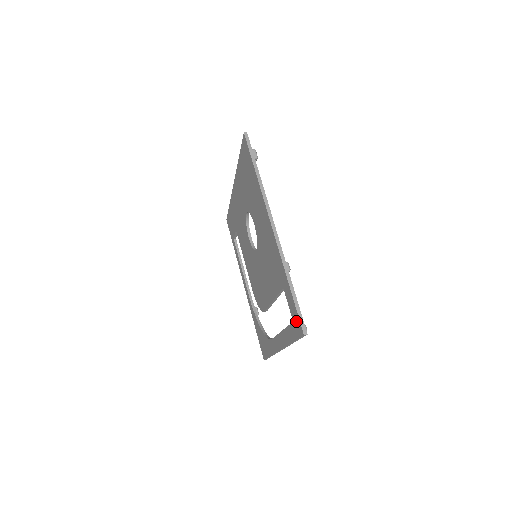
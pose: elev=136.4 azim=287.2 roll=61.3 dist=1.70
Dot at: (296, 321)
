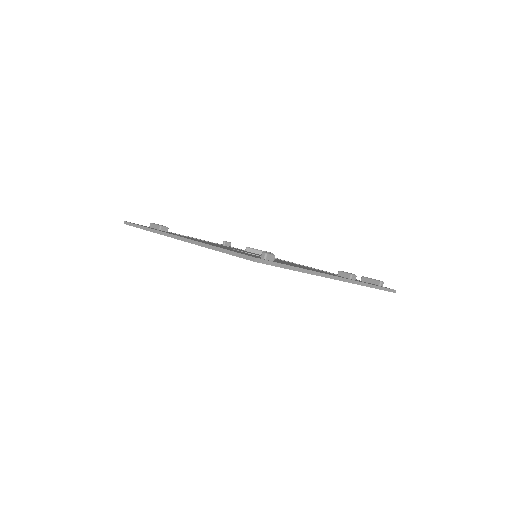
Dot at: occluded
